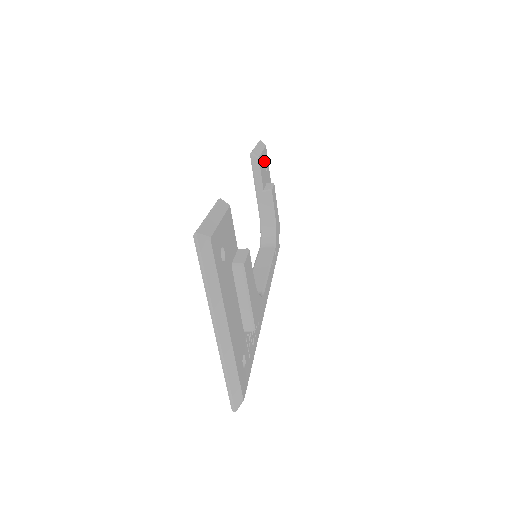
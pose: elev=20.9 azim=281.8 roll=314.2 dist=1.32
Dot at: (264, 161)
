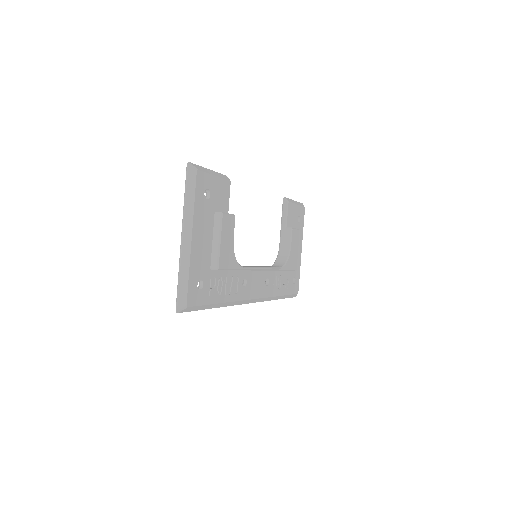
Dot at: (297, 213)
